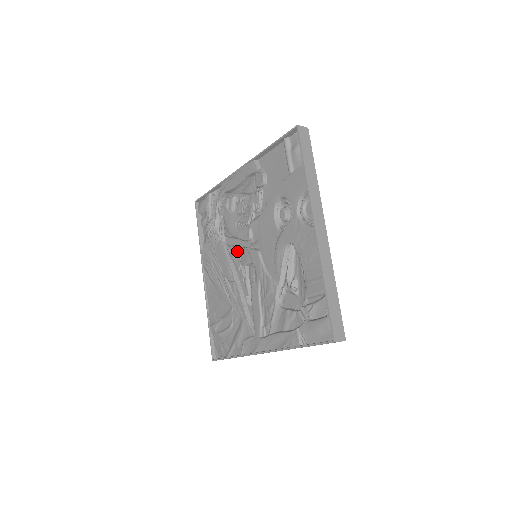
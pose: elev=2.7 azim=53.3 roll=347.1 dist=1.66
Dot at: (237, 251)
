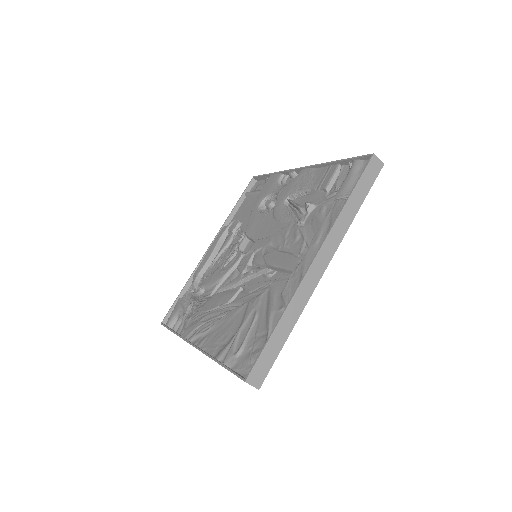
Dot at: (232, 276)
